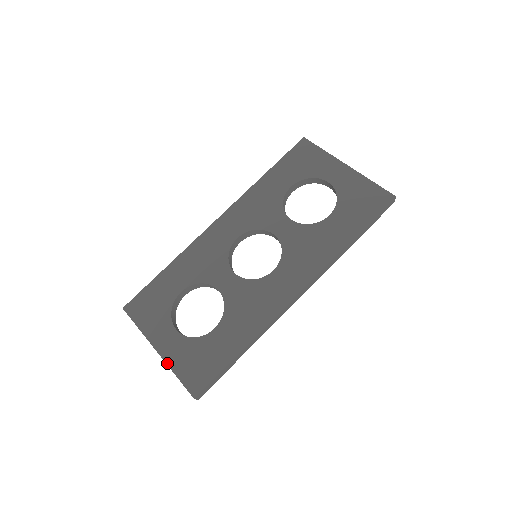
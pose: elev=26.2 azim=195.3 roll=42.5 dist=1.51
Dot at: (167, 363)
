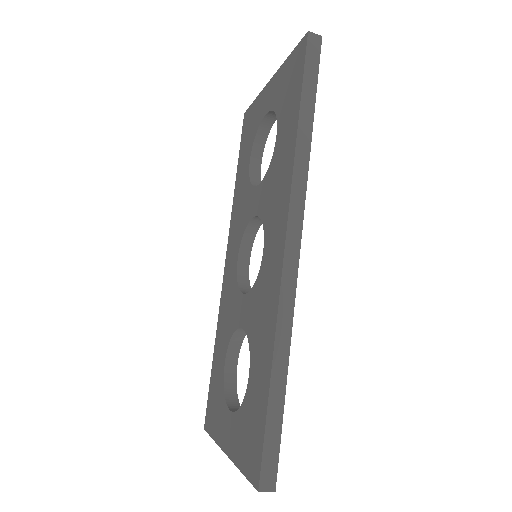
Dot at: (233, 462)
